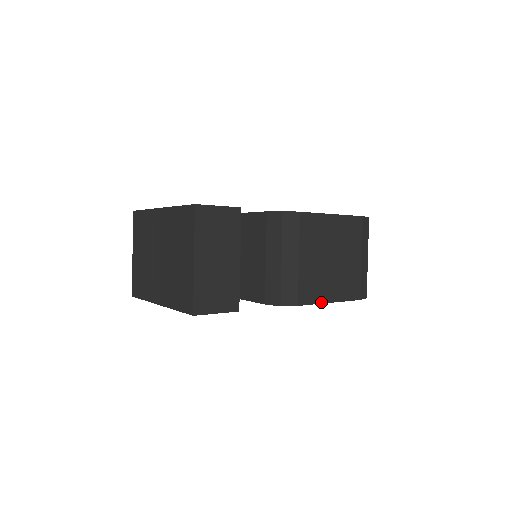
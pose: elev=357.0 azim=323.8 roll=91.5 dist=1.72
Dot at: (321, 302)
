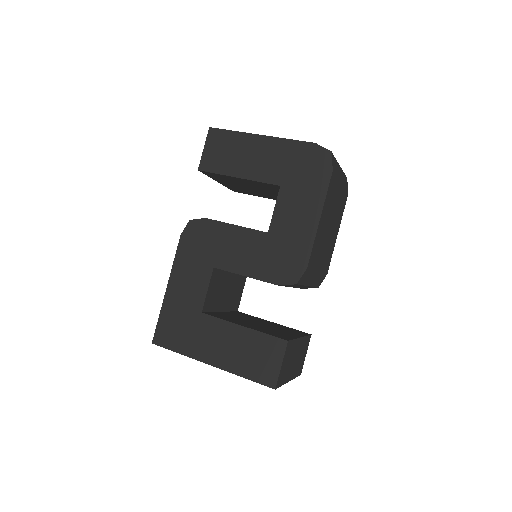
Dot at: (334, 246)
